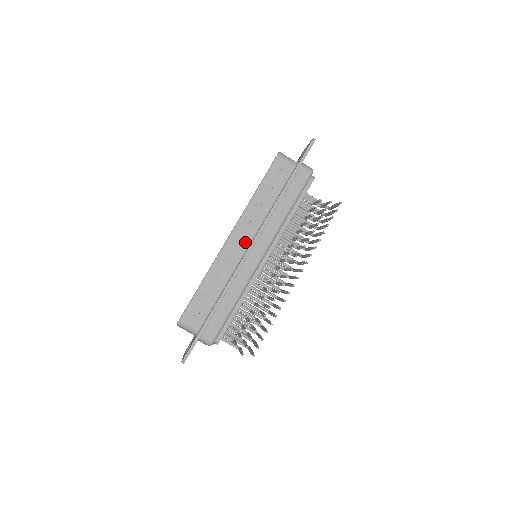
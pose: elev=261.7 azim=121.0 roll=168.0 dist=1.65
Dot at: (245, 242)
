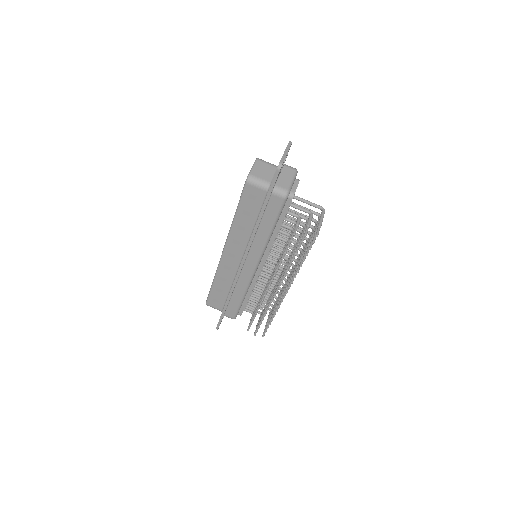
Dot at: (238, 256)
